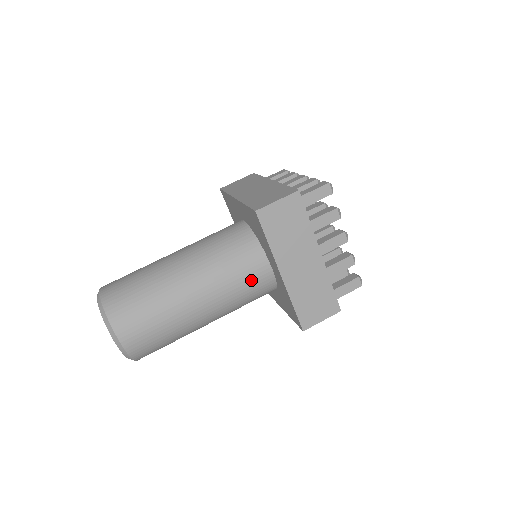
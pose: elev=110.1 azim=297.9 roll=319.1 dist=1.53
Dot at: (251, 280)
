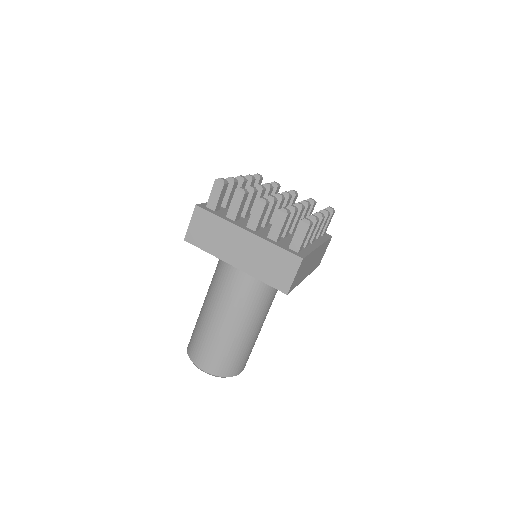
Dot at: occluded
